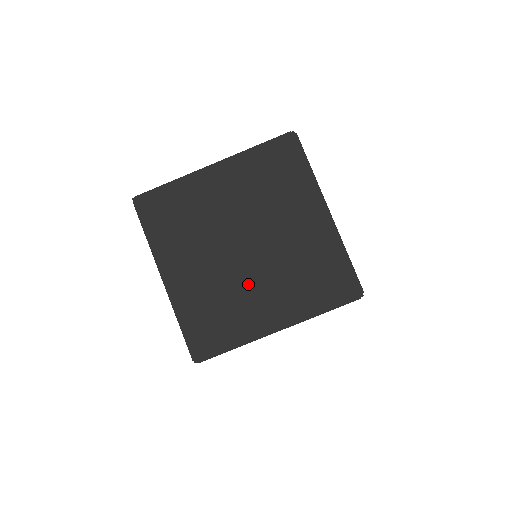
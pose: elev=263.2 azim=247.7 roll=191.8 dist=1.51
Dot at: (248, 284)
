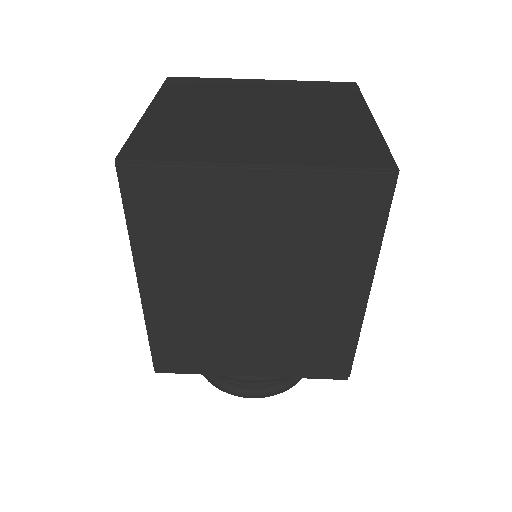
Dot at: (243, 131)
